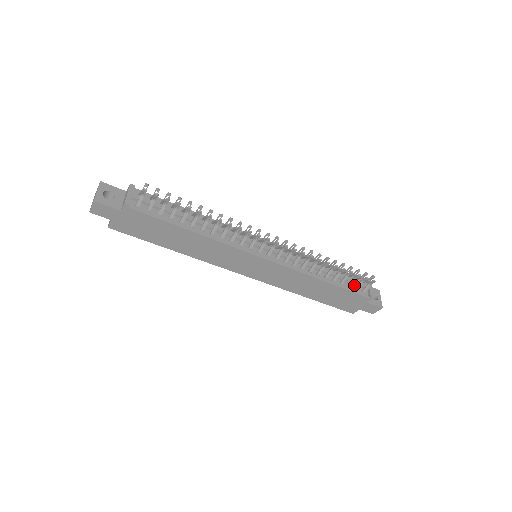
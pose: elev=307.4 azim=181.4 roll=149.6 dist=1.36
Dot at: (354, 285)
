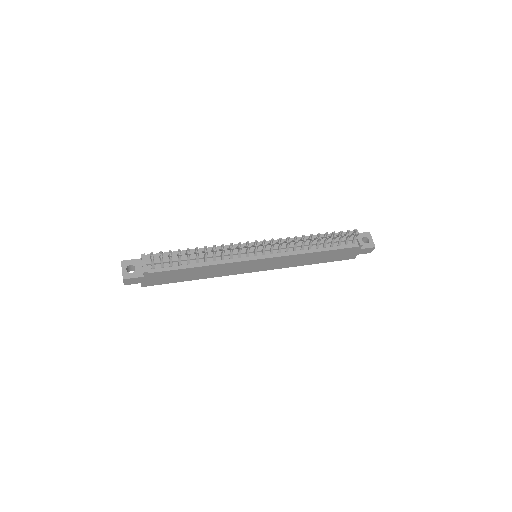
Dot at: (343, 242)
